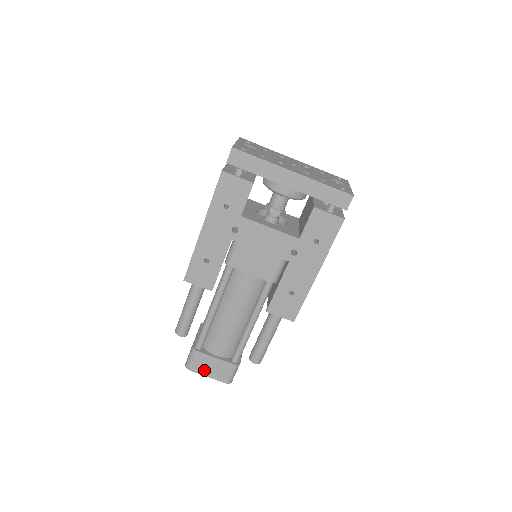
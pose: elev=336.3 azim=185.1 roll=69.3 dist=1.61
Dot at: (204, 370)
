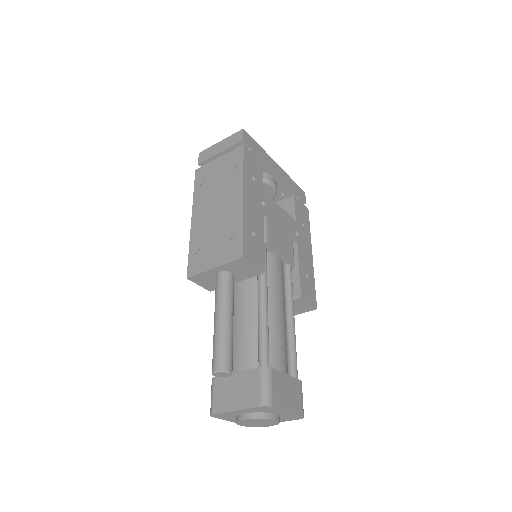
Dot at: (283, 401)
